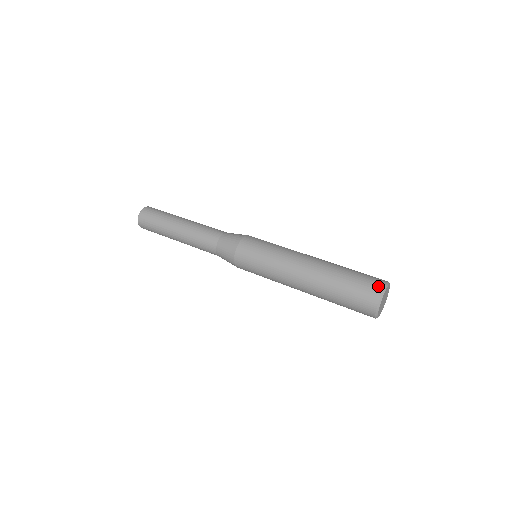
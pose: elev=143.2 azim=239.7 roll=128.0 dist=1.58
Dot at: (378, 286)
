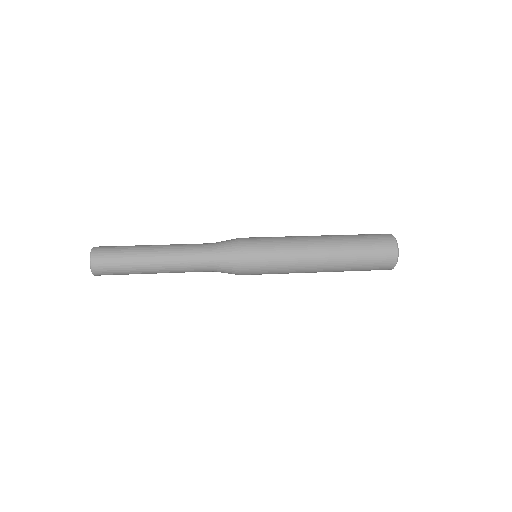
Dot at: (389, 238)
